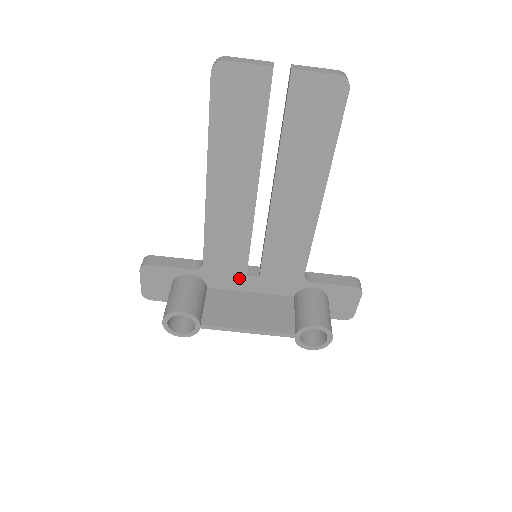
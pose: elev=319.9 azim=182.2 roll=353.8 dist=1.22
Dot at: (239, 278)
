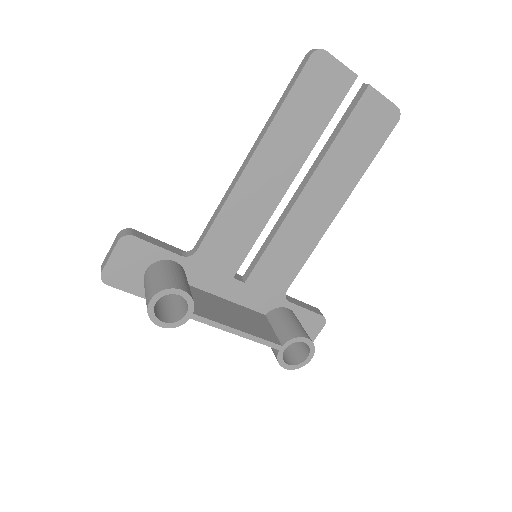
Dot at: (224, 279)
